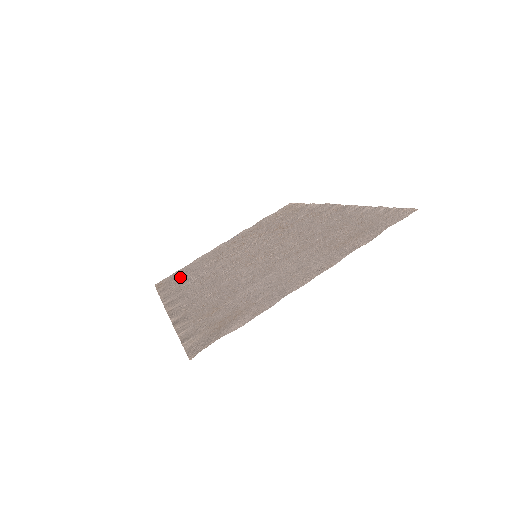
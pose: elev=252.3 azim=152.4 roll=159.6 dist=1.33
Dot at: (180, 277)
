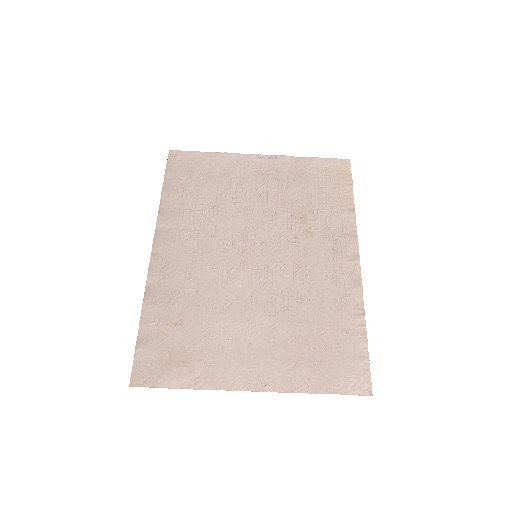
Dot at: (193, 178)
